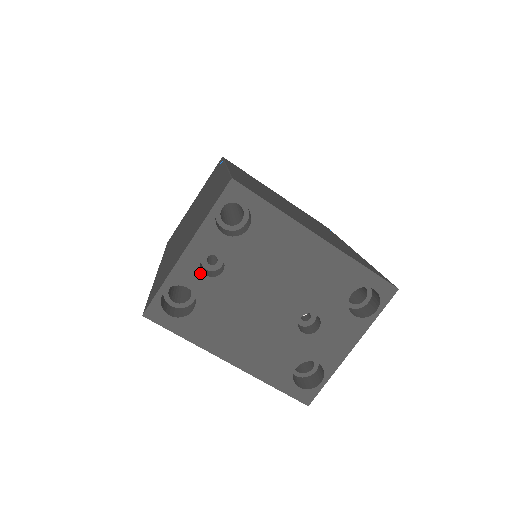
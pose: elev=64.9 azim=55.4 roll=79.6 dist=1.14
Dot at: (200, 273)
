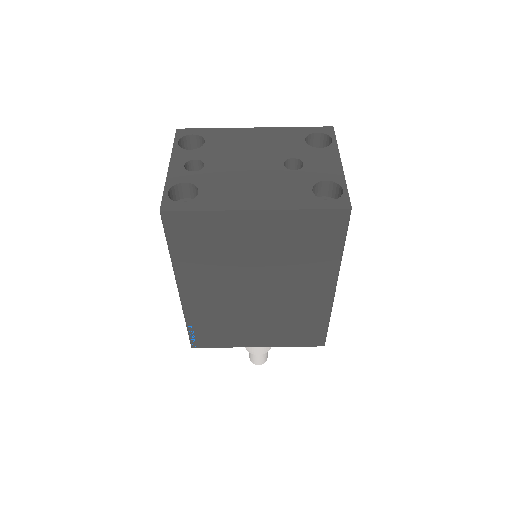
Dot at: (188, 172)
